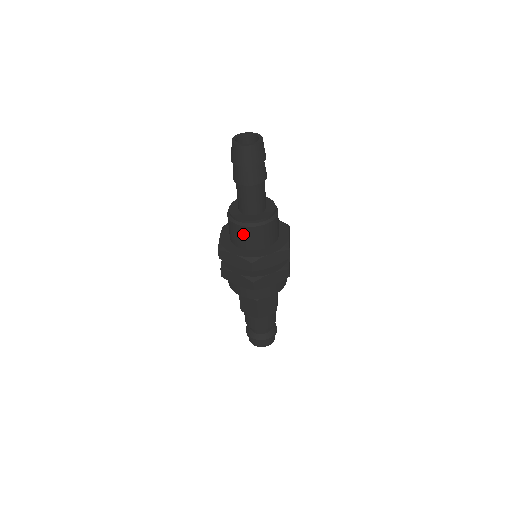
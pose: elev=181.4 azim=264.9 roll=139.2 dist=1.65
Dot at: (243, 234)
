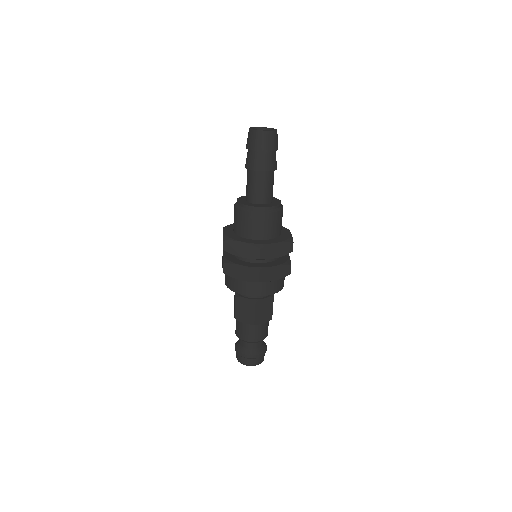
Dot at: (252, 221)
